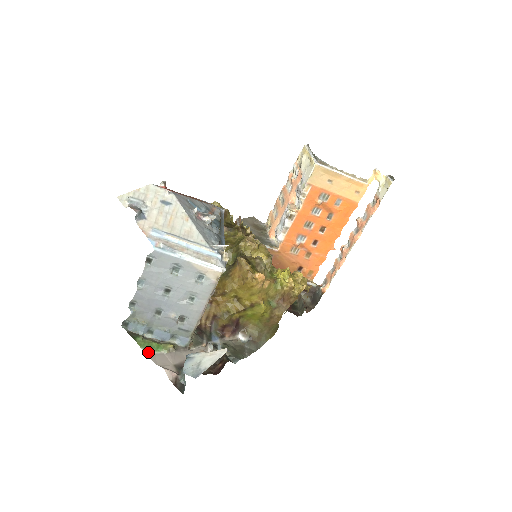
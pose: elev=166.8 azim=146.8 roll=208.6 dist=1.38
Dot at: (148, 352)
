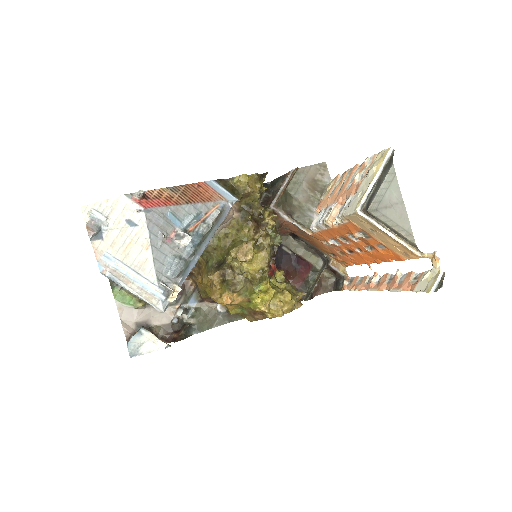
Dot at: (119, 304)
